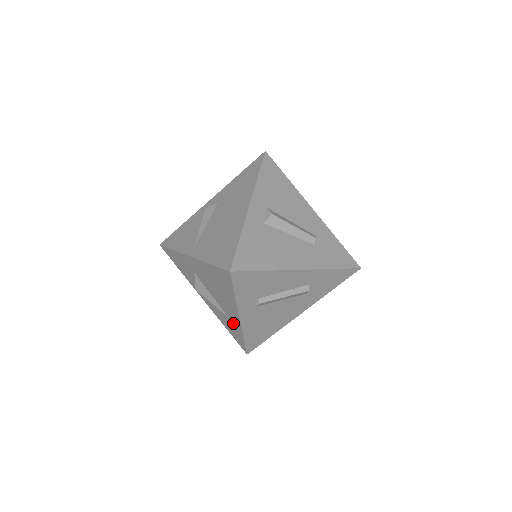
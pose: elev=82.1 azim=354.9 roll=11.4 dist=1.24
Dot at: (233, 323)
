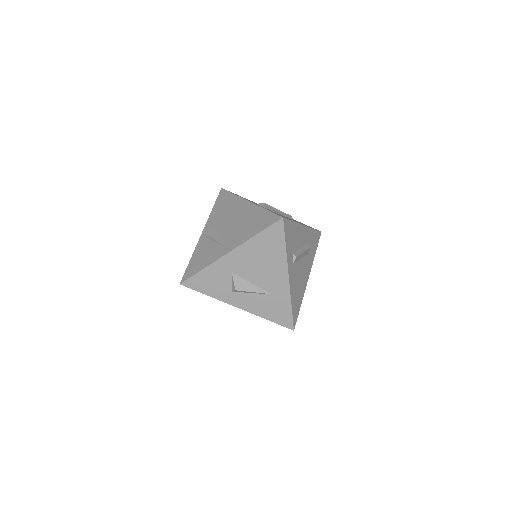
Dot at: (279, 296)
